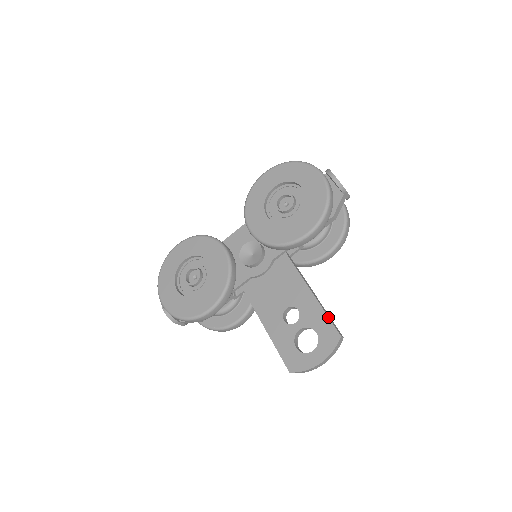
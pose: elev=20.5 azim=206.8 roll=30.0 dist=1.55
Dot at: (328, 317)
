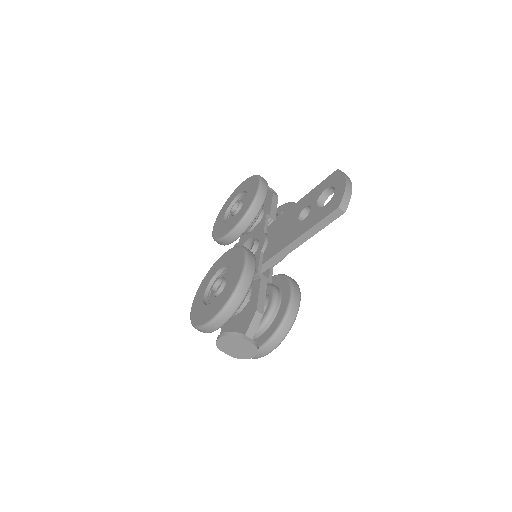
Dot at: (321, 182)
